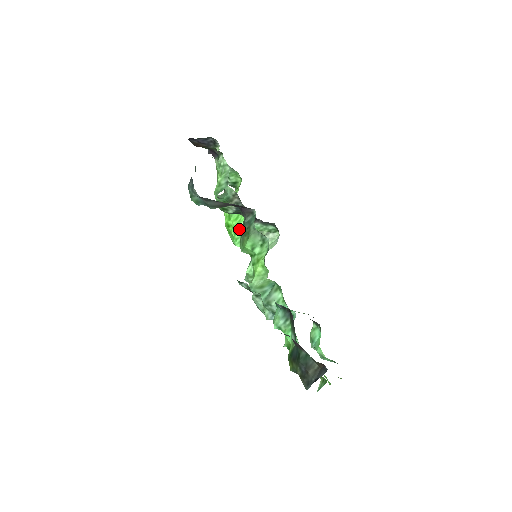
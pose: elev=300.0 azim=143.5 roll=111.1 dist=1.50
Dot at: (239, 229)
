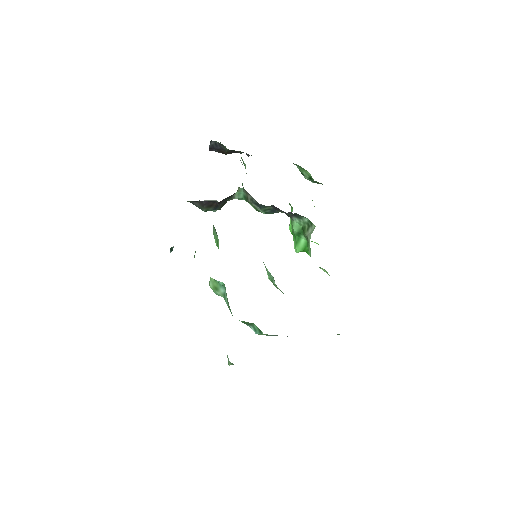
Dot at: (291, 230)
